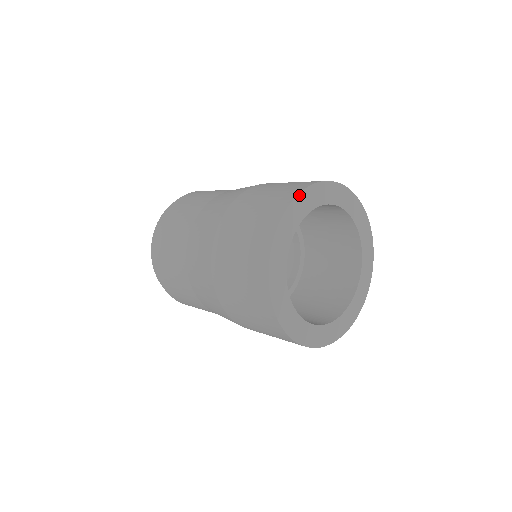
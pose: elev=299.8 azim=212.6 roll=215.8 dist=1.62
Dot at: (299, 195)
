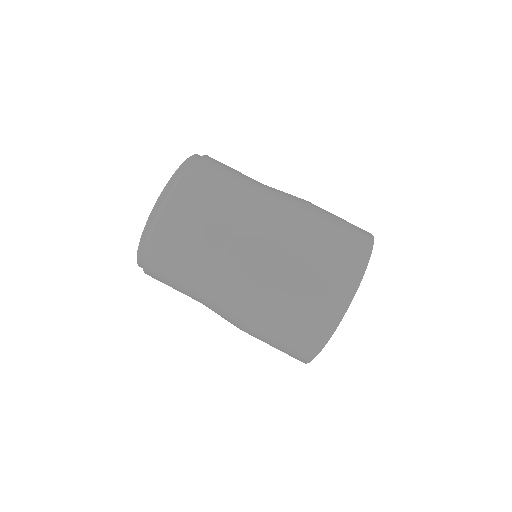
Dot at: occluded
